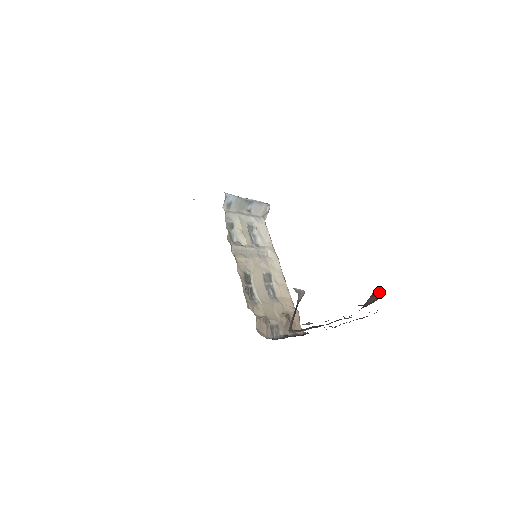
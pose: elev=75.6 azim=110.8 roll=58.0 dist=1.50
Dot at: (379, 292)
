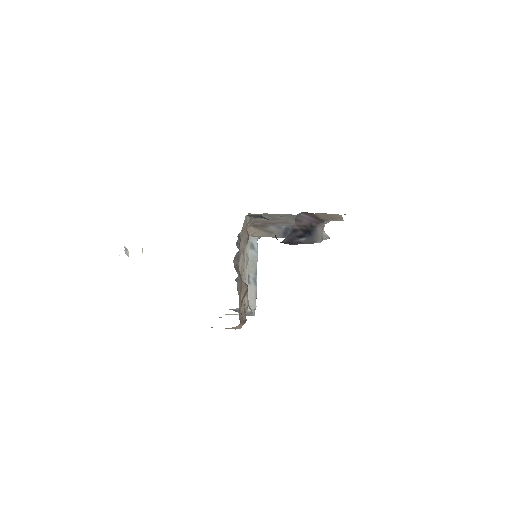
Dot at: occluded
